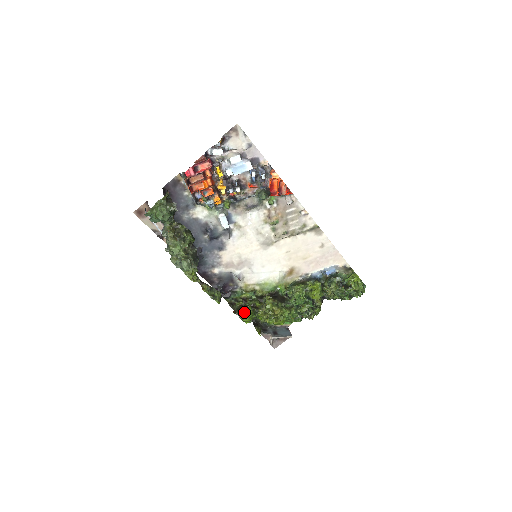
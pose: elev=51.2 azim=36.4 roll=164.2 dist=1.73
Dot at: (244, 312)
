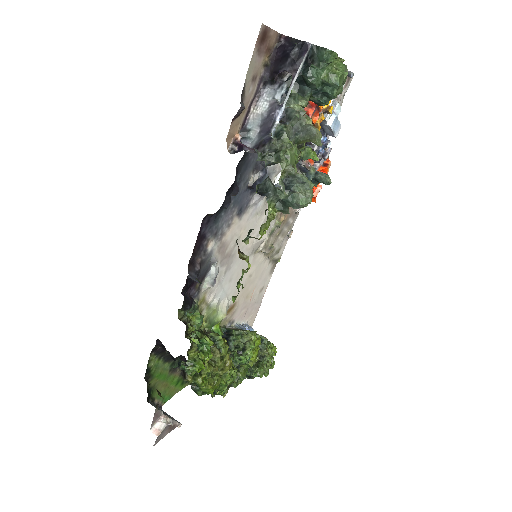
Dot at: (195, 348)
